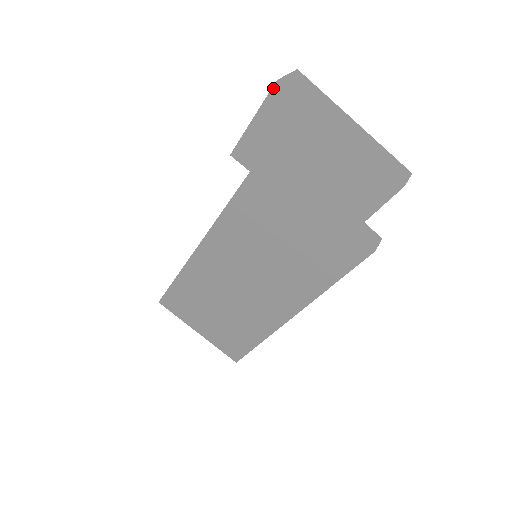
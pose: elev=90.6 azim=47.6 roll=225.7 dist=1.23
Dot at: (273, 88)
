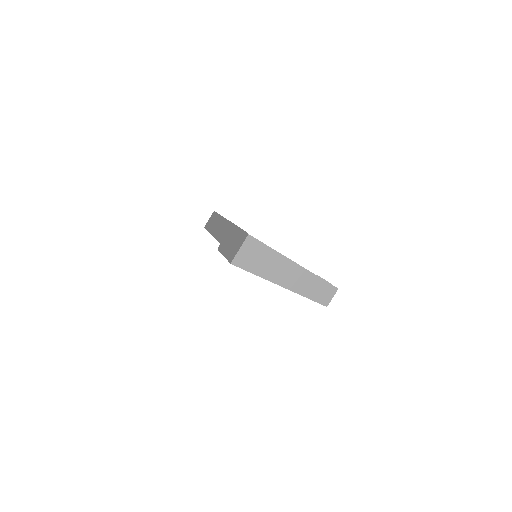
Dot at: (230, 263)
